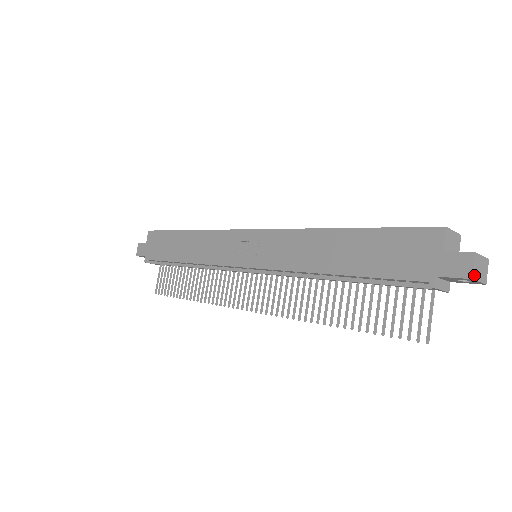
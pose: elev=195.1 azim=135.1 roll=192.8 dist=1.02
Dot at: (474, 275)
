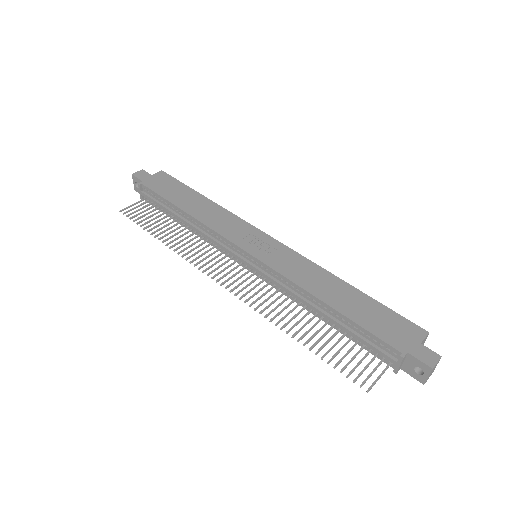
Dot at: (433, 368)
